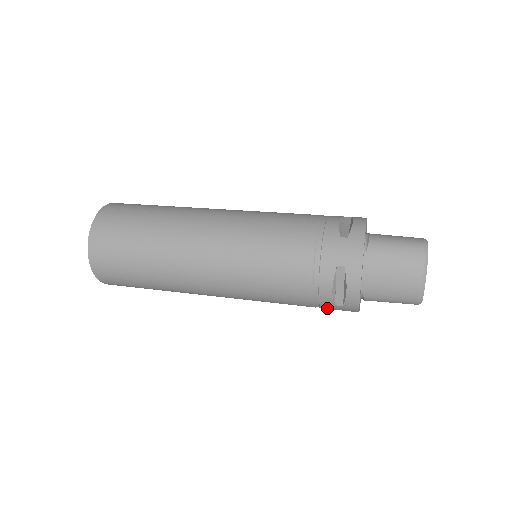
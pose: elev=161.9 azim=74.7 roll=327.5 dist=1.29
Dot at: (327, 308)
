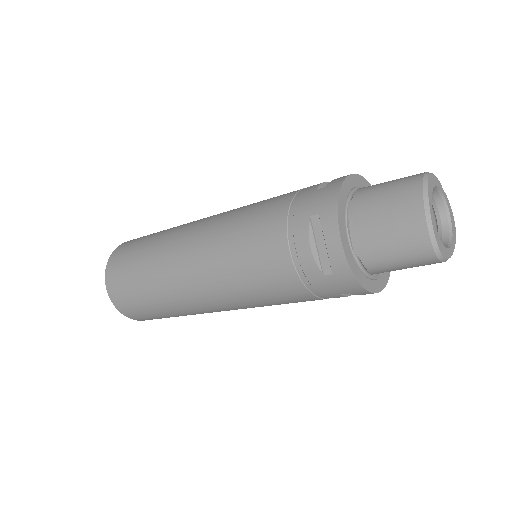
Dot at: (322, 288)
